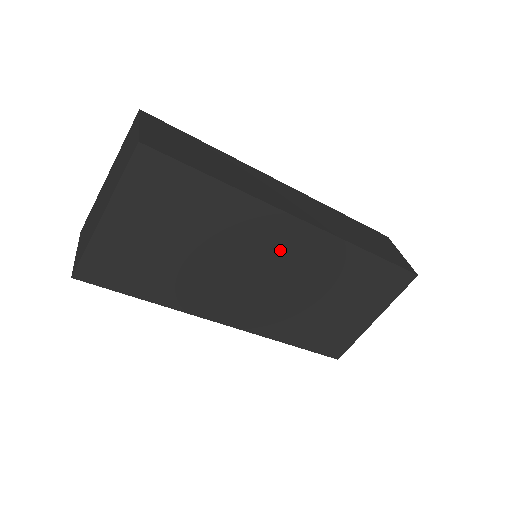
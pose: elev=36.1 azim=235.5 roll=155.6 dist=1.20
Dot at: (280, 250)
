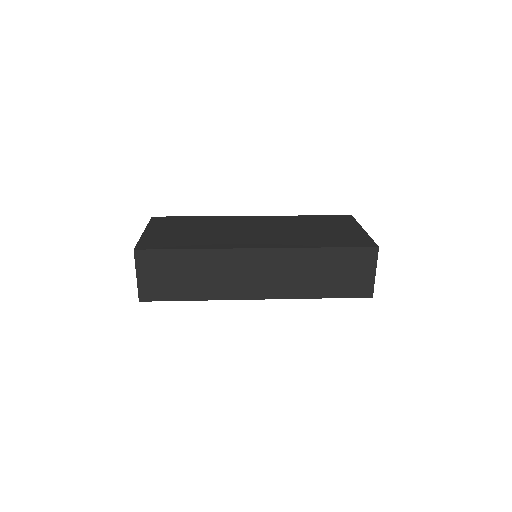
Dot at: occluded
